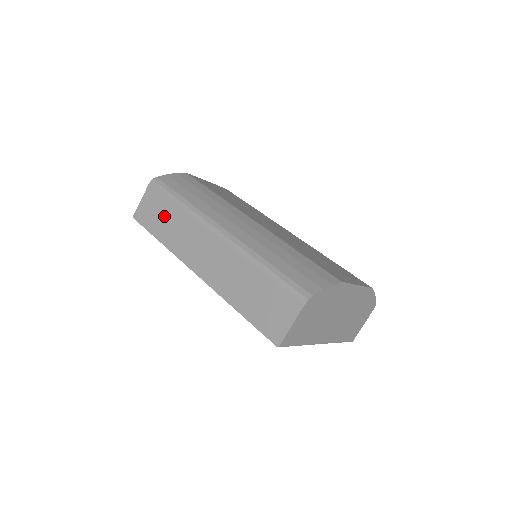
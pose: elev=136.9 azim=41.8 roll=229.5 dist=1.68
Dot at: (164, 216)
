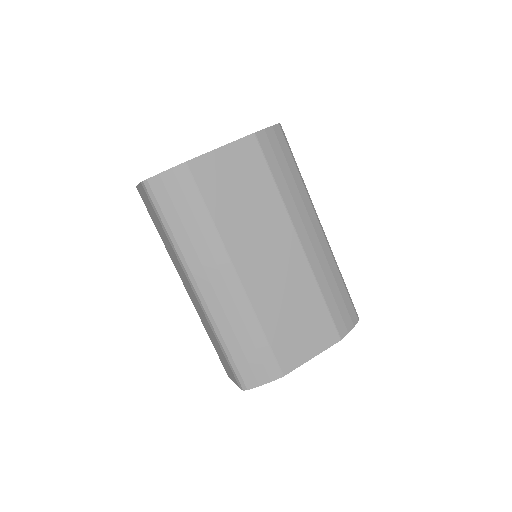
Dot at: (158, 225)
